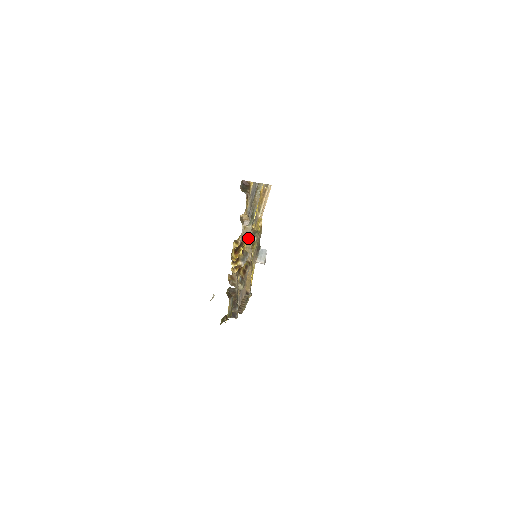
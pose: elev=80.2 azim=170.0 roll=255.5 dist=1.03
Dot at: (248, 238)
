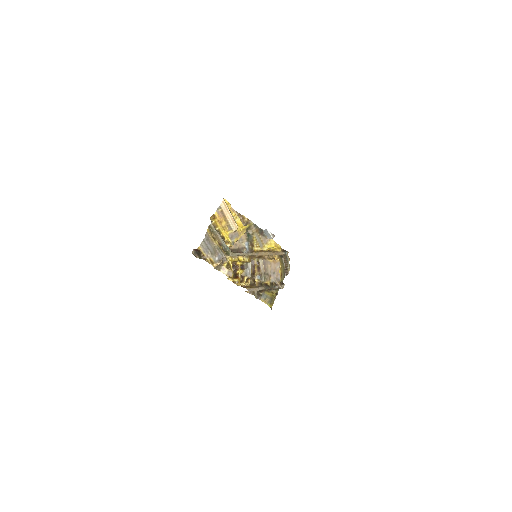
Dot at: (239, 255)
